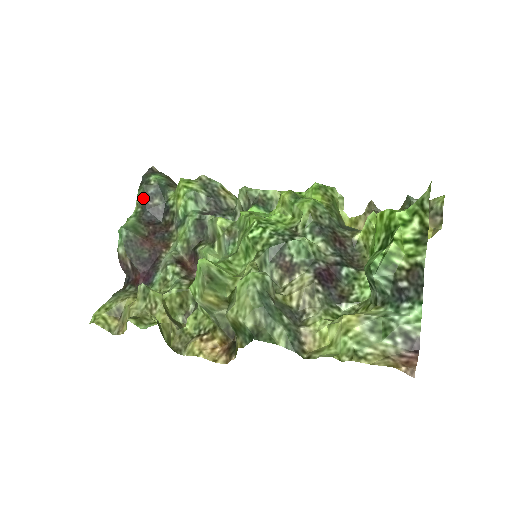
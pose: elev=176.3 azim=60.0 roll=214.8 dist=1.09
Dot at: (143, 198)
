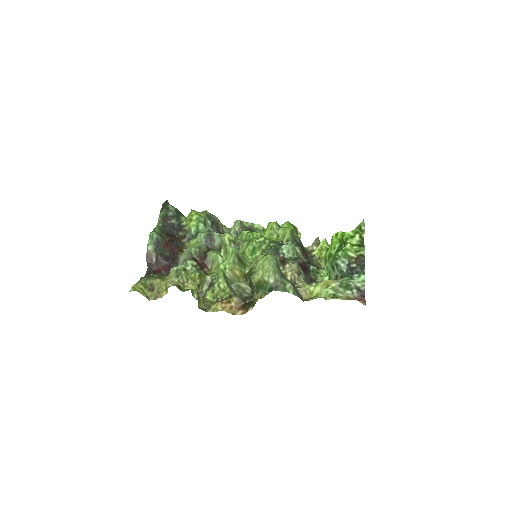
Dot at: (164, 218)
